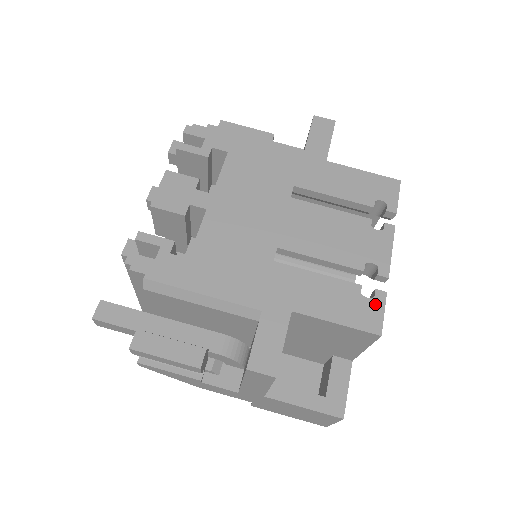
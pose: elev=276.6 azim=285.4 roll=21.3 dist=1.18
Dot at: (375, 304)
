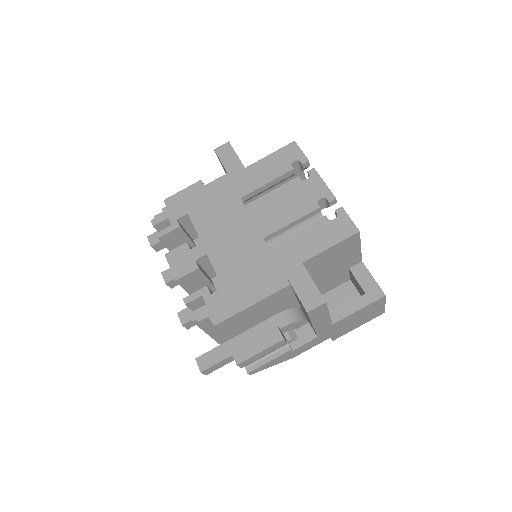
Dot at: (341, 218)
